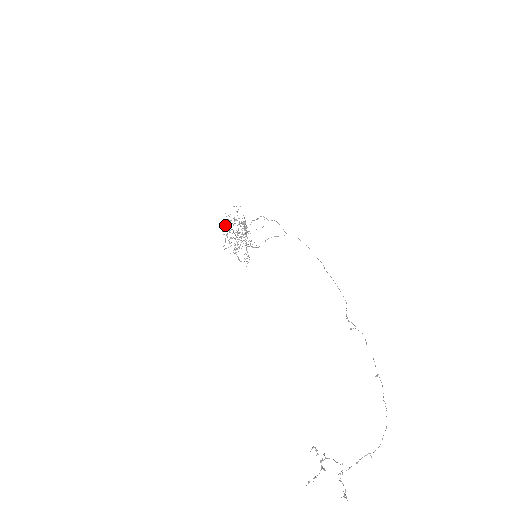
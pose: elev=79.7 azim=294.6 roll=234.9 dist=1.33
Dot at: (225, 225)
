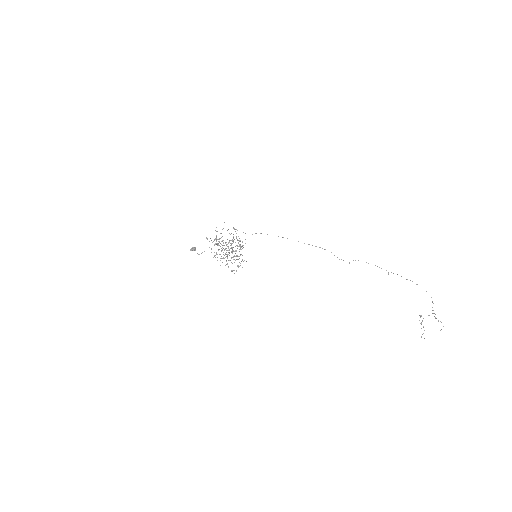
Dot at: occluded
